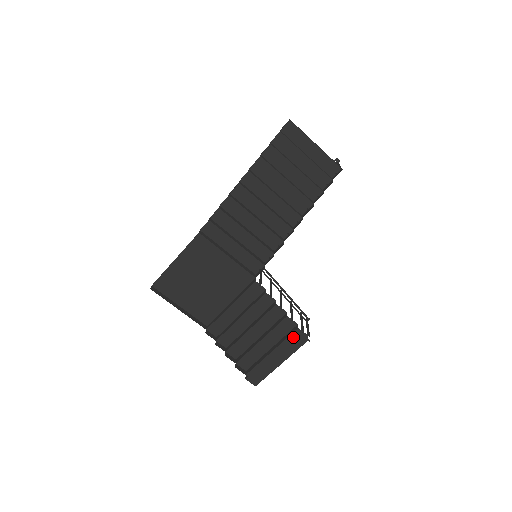
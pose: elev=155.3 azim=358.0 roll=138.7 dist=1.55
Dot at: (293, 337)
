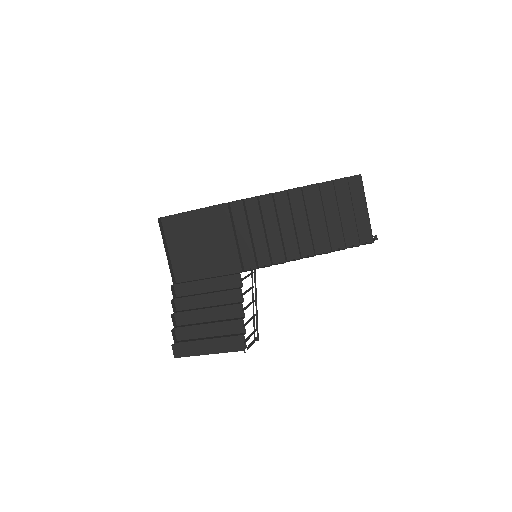
Dot at: (234, 338)
